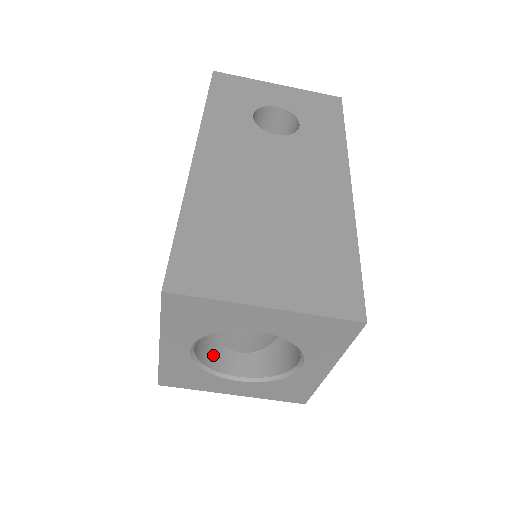
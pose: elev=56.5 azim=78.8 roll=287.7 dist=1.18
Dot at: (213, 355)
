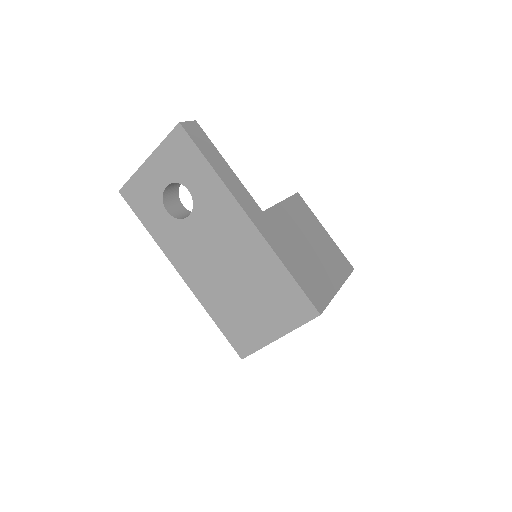
Dot at: occluded
